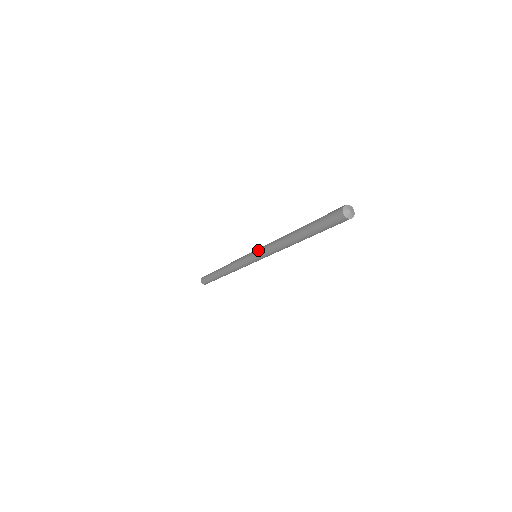
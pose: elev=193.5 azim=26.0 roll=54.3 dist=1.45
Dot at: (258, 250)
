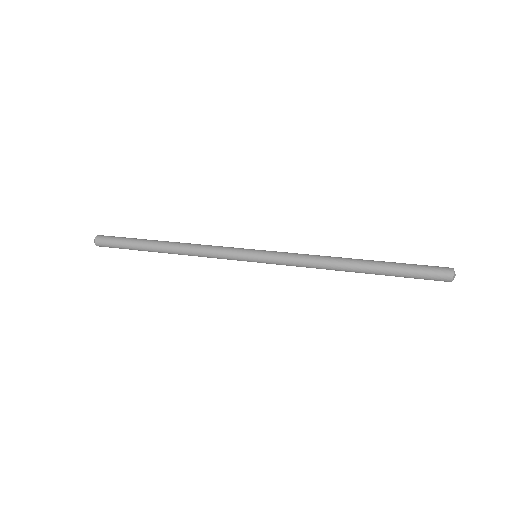
Dot at: (272, 260)
